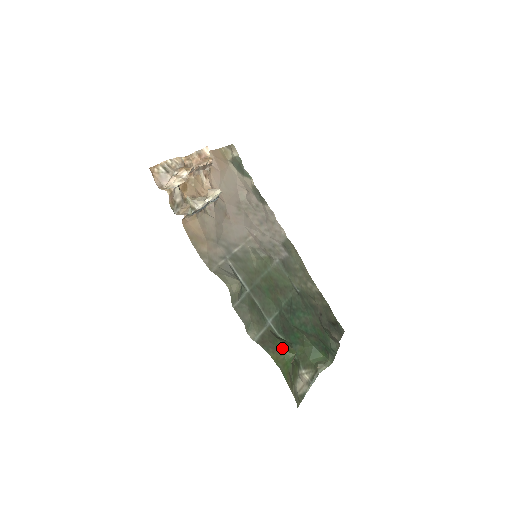
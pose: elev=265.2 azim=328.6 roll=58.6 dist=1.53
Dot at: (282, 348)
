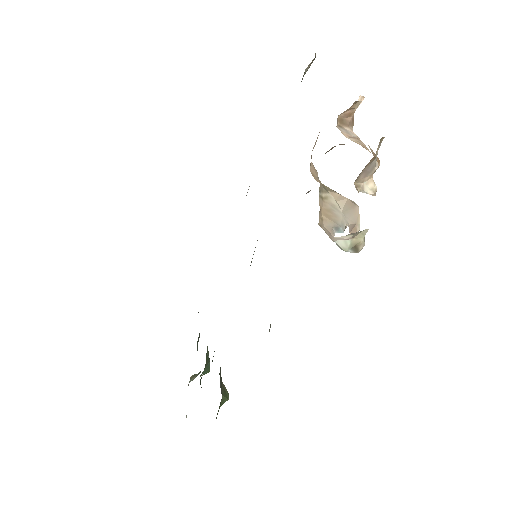
Dot at: (222, 390)
